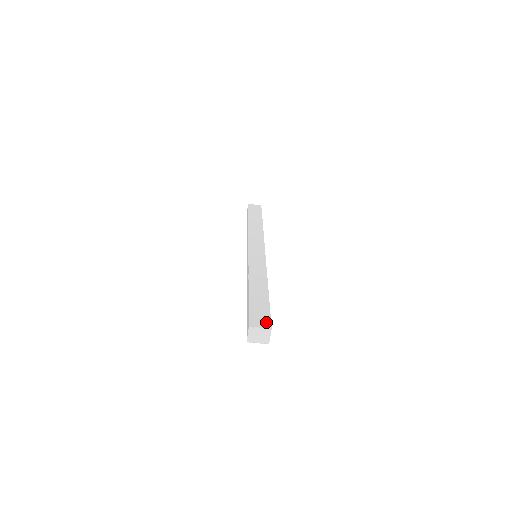
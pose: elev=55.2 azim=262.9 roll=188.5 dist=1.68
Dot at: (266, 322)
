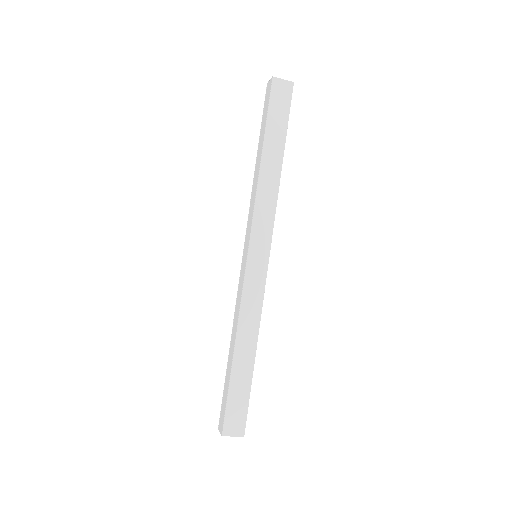
Dot at: (240, 427)
